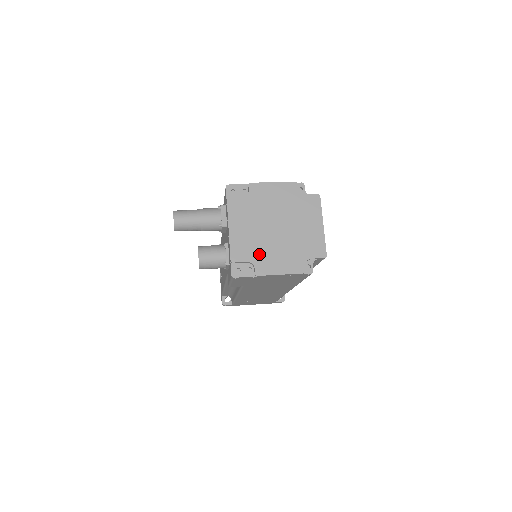
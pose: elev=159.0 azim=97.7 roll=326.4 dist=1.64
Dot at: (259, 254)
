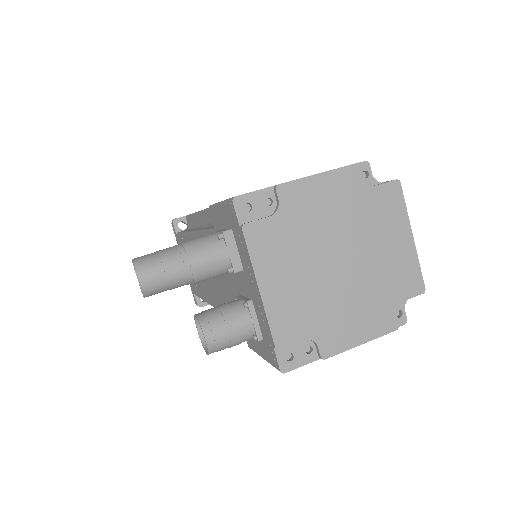
Dot at: (320, 320)
